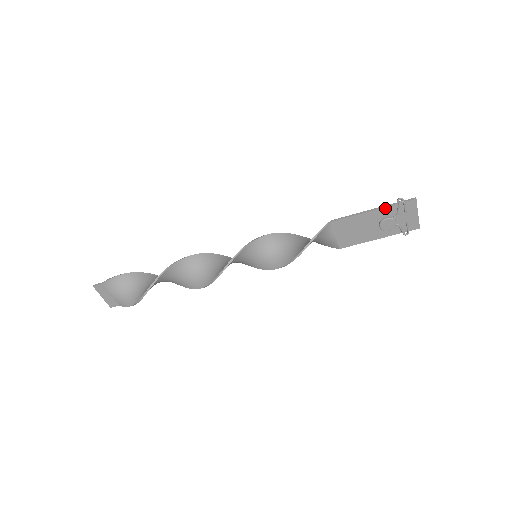
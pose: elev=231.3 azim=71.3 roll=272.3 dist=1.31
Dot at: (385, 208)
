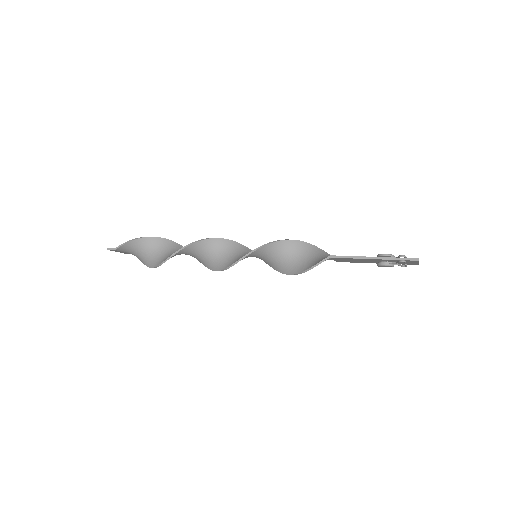
Dot at: (385, 259)
